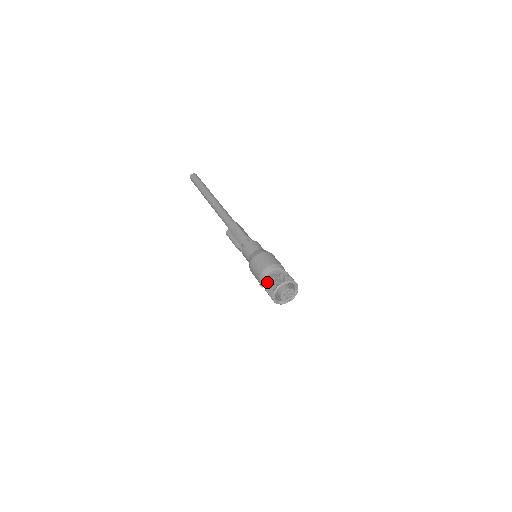
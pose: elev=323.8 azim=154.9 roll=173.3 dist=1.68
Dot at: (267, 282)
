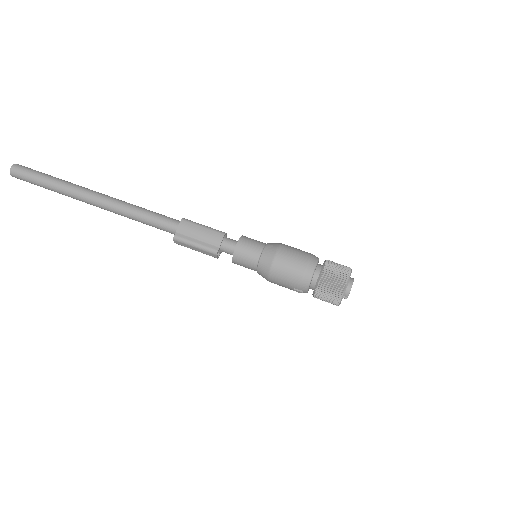
Dot at: (325, 278)
